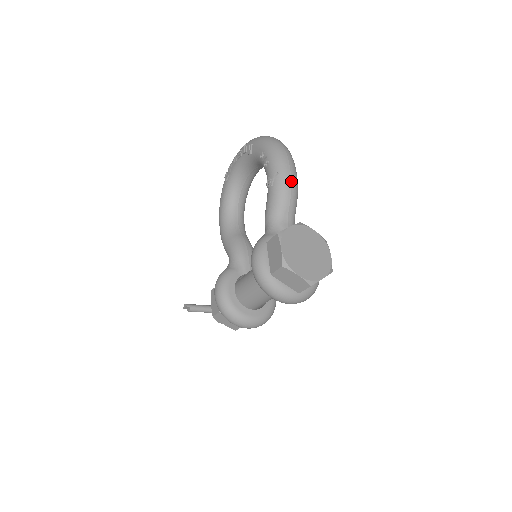
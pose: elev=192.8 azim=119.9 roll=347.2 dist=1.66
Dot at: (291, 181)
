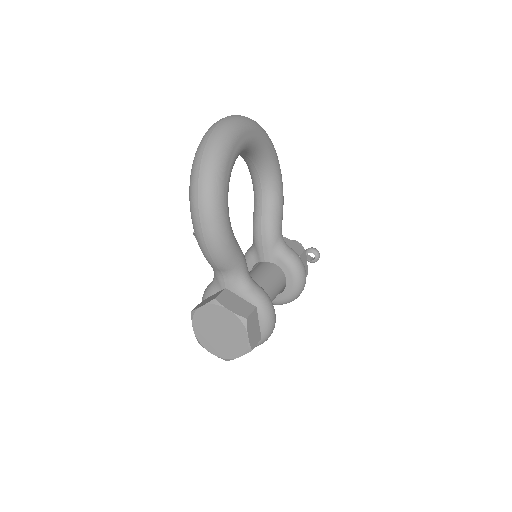
Dot at: (206, 245)
